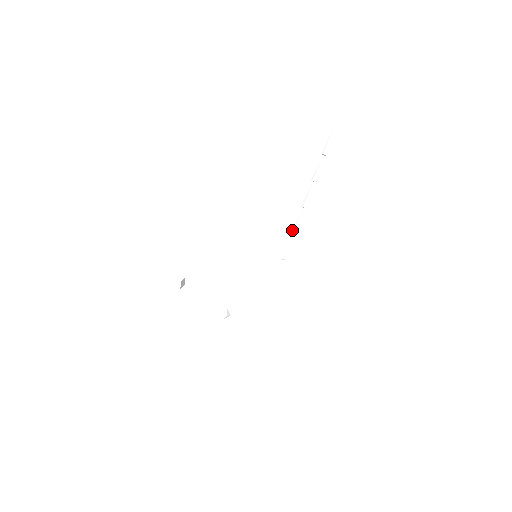
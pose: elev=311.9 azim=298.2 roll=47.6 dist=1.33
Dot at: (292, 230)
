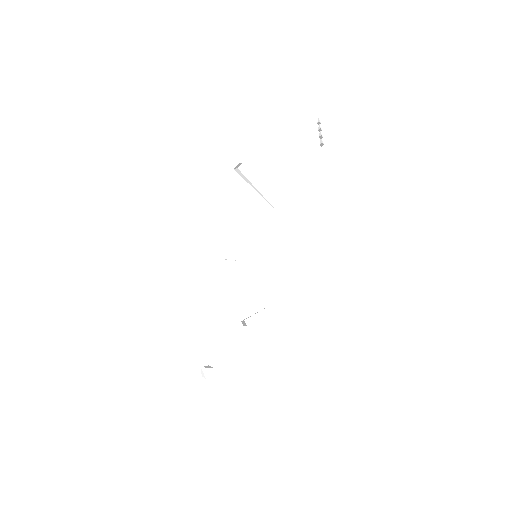
Dot at: (320, 143)
